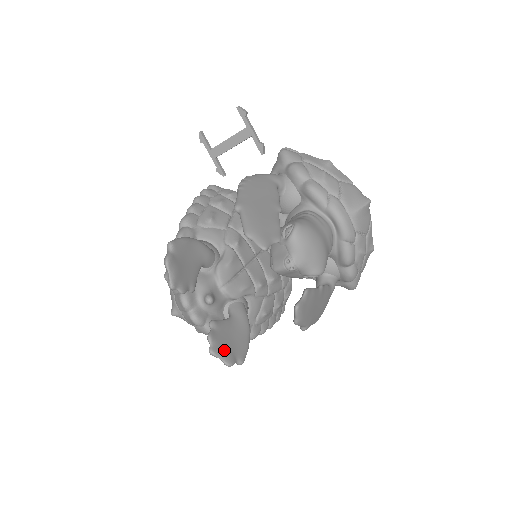
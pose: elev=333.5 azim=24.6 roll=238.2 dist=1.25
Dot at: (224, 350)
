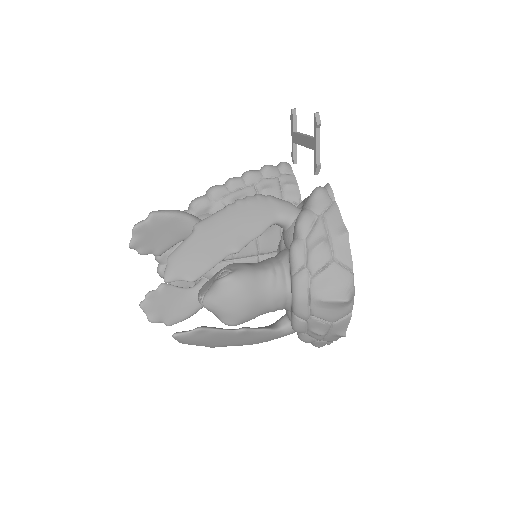
Dot at: (154, 310)
